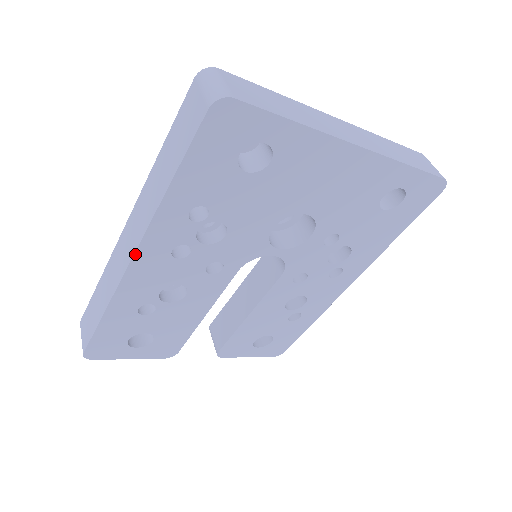
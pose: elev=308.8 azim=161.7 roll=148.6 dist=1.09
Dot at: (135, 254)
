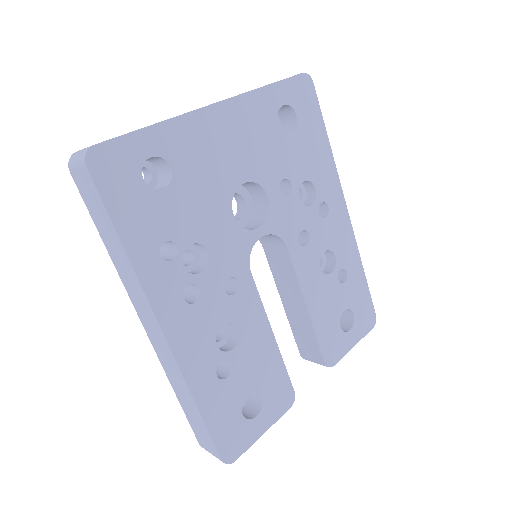
Dot at: (161, 326)
